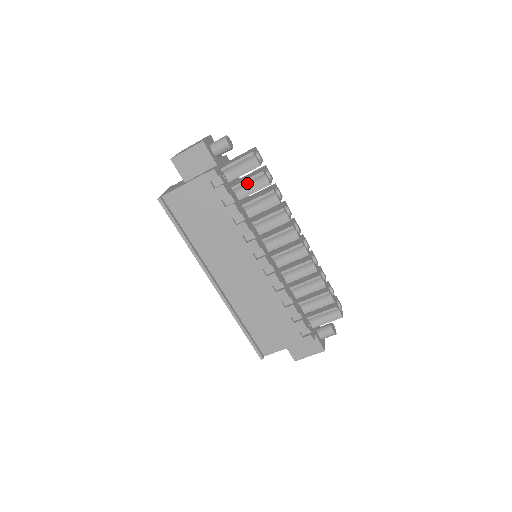
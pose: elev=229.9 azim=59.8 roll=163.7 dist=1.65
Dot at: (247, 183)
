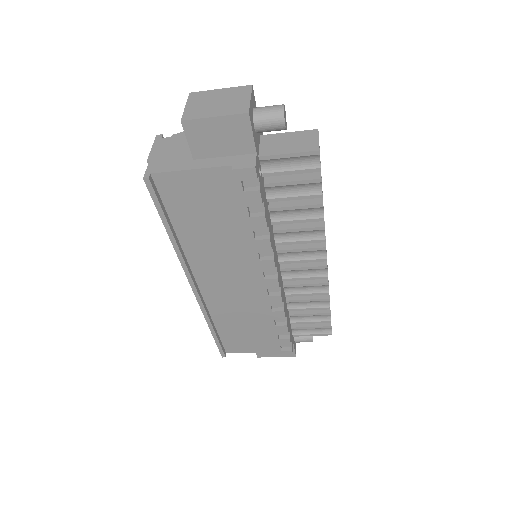
Dot at: (290, 185)
